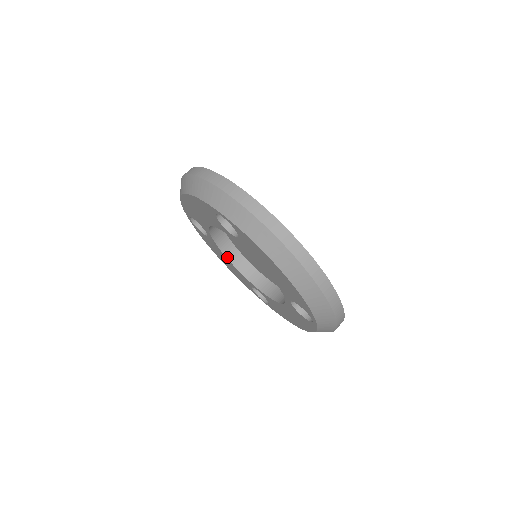
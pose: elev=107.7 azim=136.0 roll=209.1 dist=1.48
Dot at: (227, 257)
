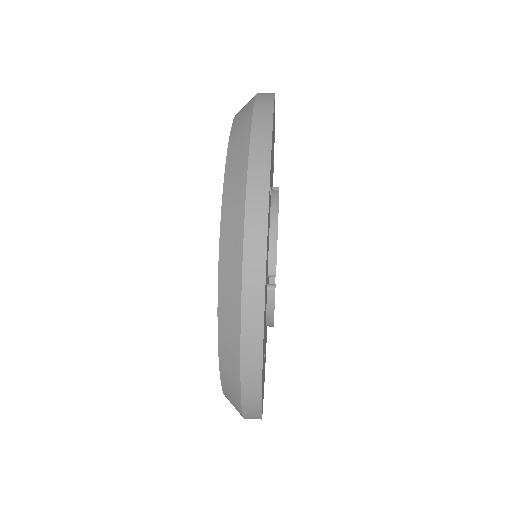
Dot at: occluded
